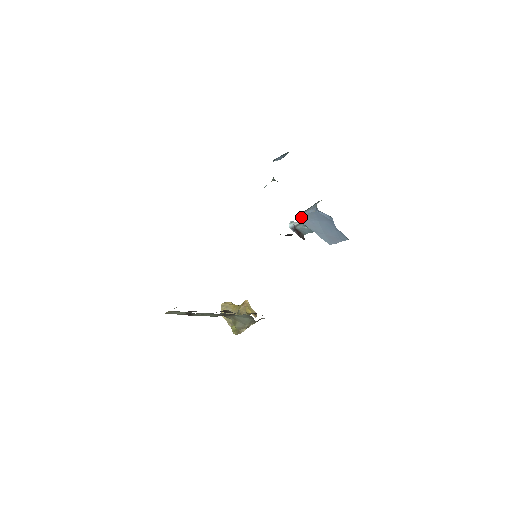
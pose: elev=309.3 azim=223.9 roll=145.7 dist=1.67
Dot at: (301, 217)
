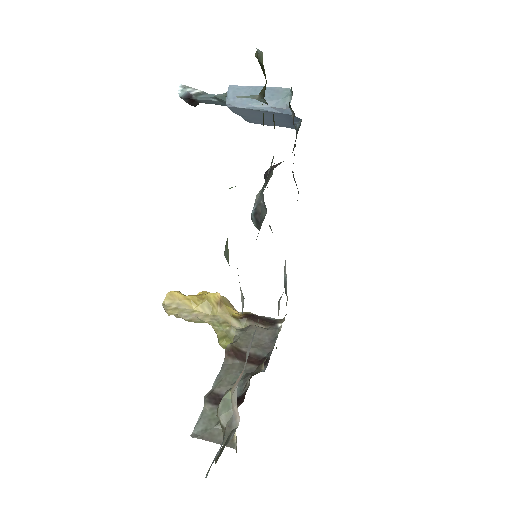
Dot at: (237, 108)
